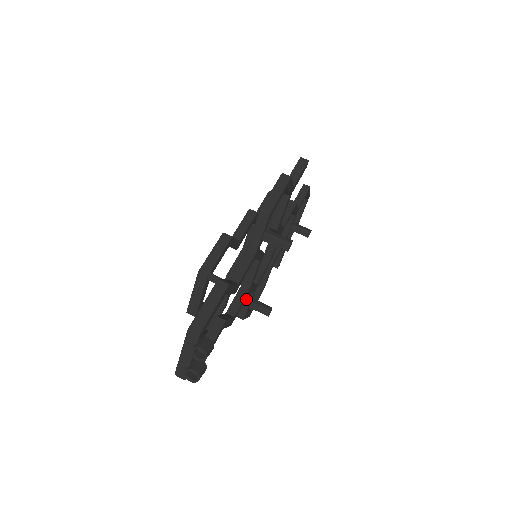
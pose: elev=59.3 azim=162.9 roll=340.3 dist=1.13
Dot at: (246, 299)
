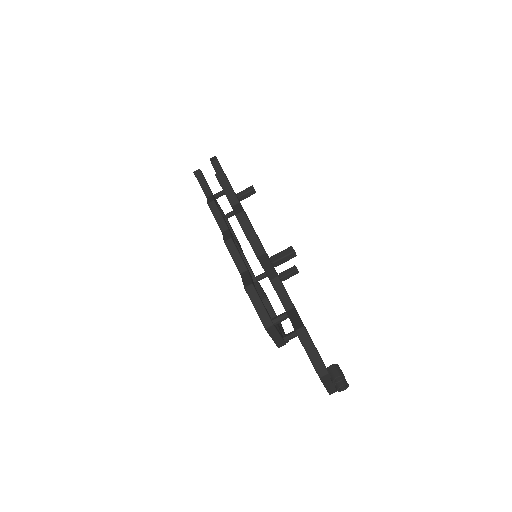
Dot at: occluded
